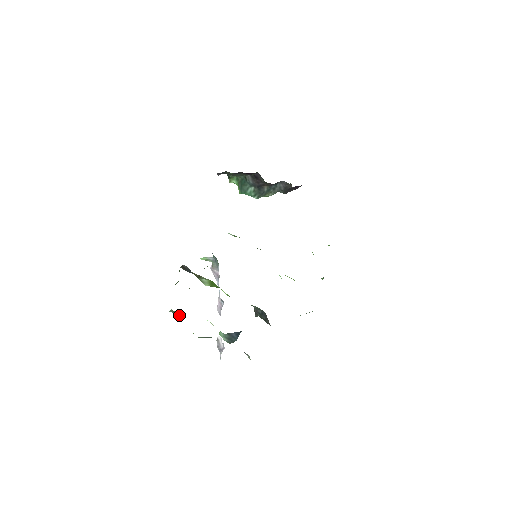
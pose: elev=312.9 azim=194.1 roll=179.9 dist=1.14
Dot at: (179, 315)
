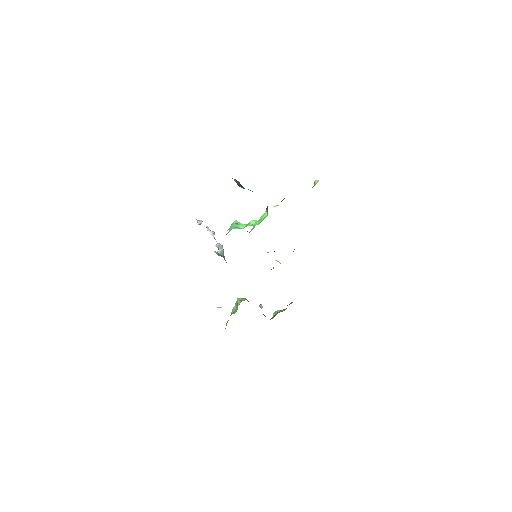
Dot at: occluded
